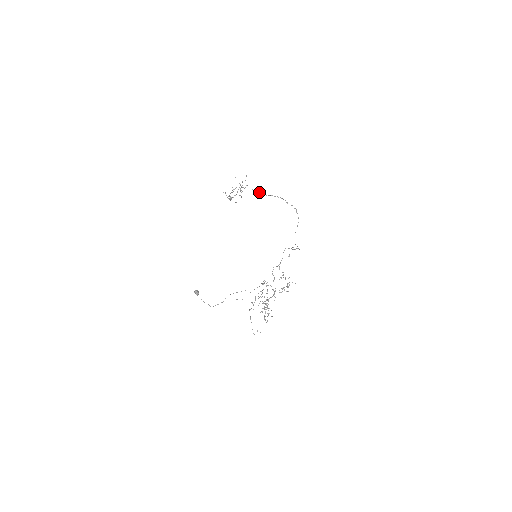
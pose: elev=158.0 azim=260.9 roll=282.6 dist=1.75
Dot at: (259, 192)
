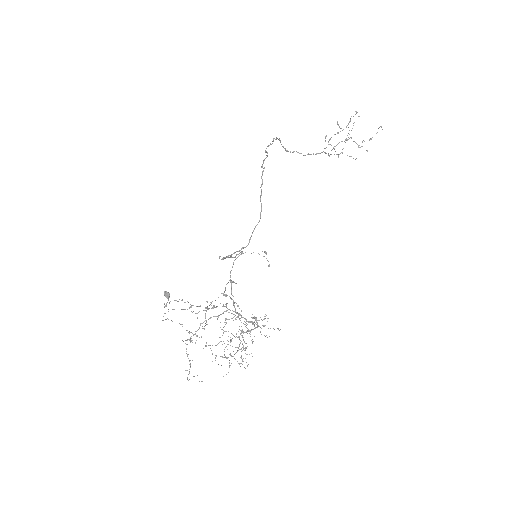
Dot at: occluded
